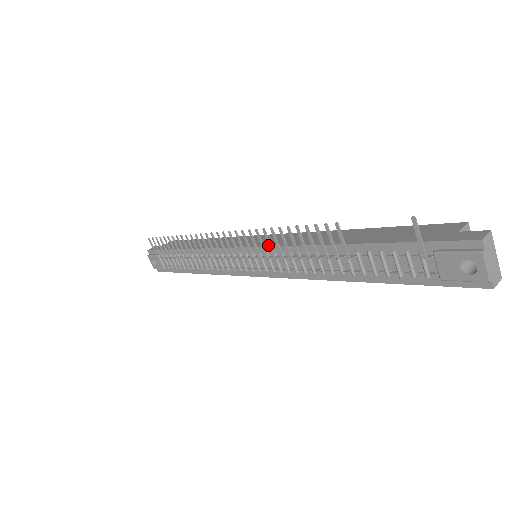
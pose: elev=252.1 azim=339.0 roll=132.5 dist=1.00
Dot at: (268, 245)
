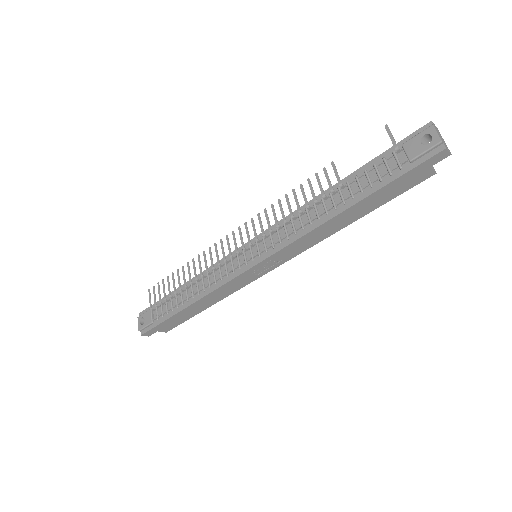
Dot at: (271, 227)
